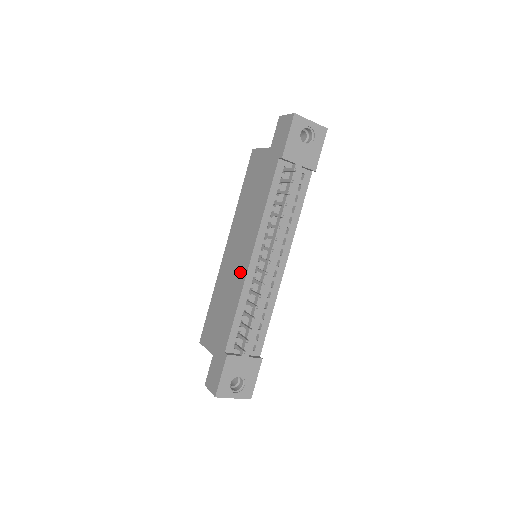
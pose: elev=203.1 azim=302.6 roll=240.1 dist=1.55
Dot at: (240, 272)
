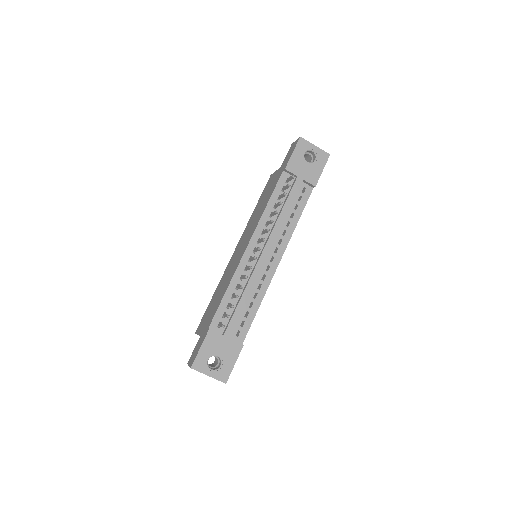
Dot at: (237, 262)
